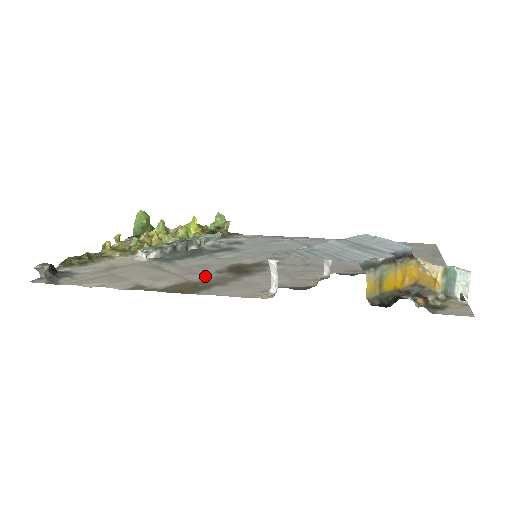
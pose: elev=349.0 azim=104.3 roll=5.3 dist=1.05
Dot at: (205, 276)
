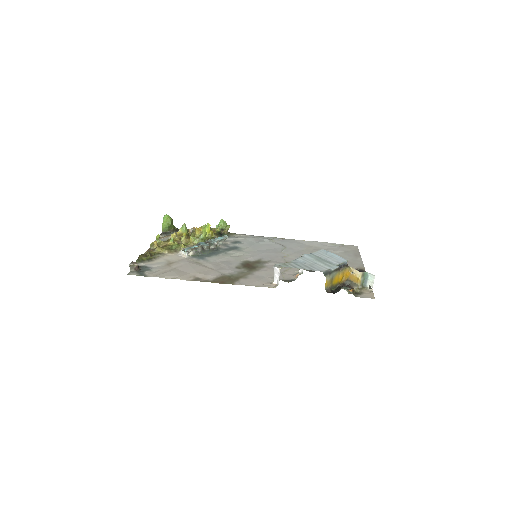
Dot at: (231, 271)
